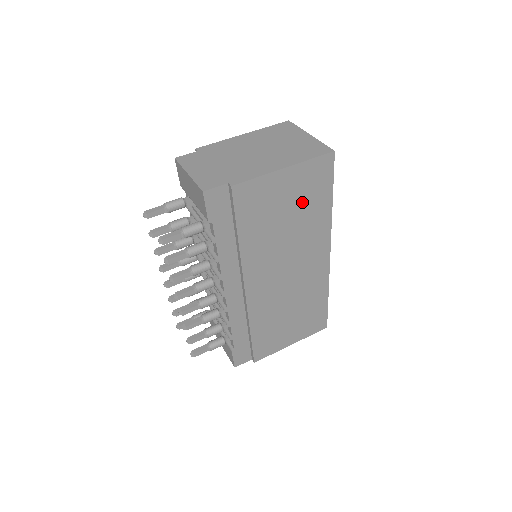
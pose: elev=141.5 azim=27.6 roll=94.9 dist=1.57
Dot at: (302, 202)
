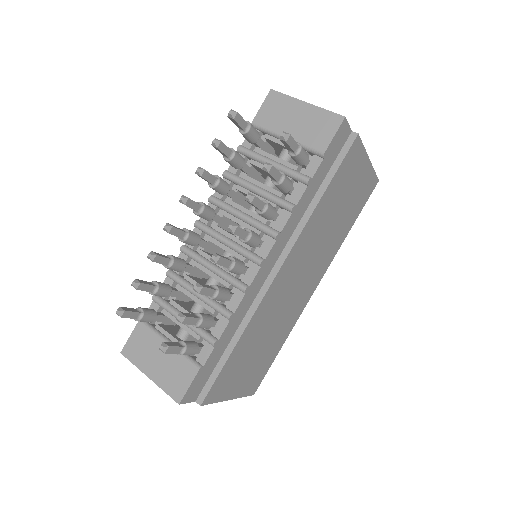
Dot at: (349, 208)
